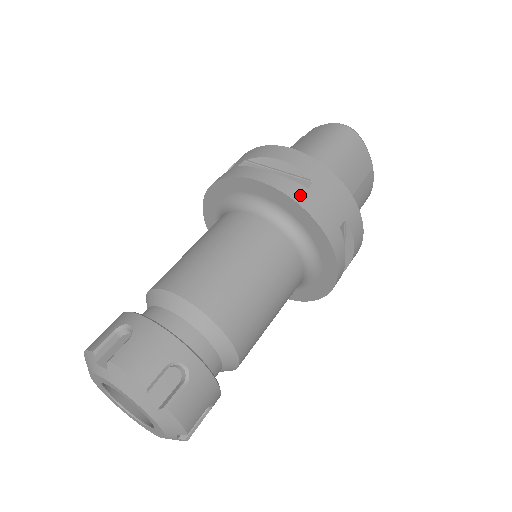
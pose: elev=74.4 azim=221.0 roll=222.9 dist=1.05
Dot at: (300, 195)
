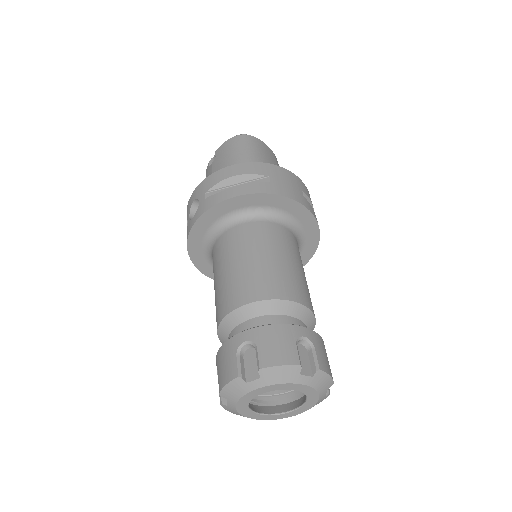
Dot at: (271, 189)
